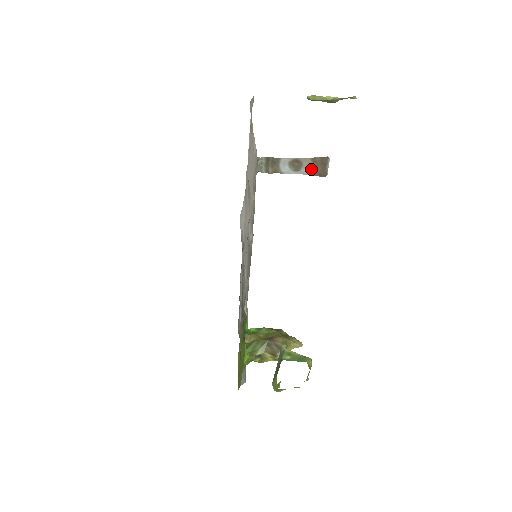
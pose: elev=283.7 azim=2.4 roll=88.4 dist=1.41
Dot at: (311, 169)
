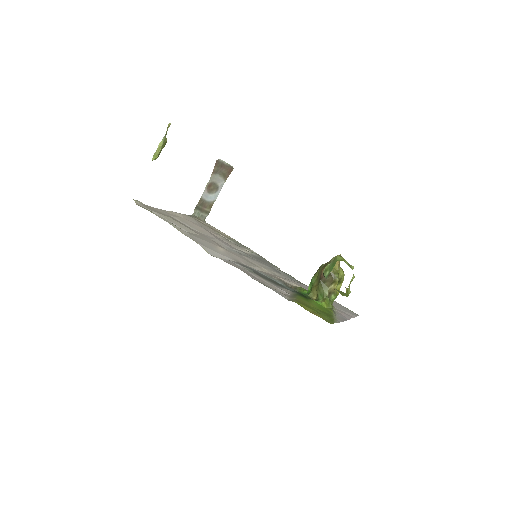
Dot at: (221, 177)
